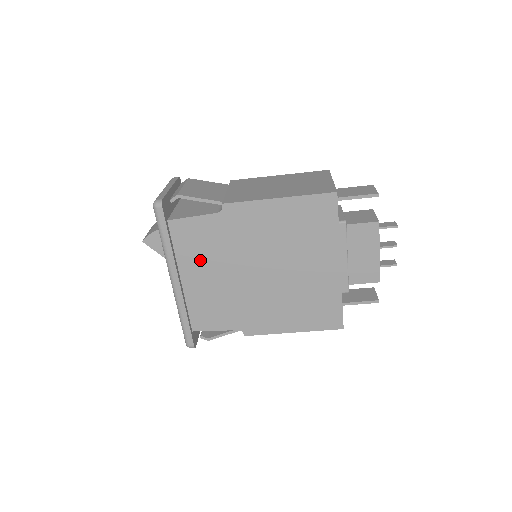
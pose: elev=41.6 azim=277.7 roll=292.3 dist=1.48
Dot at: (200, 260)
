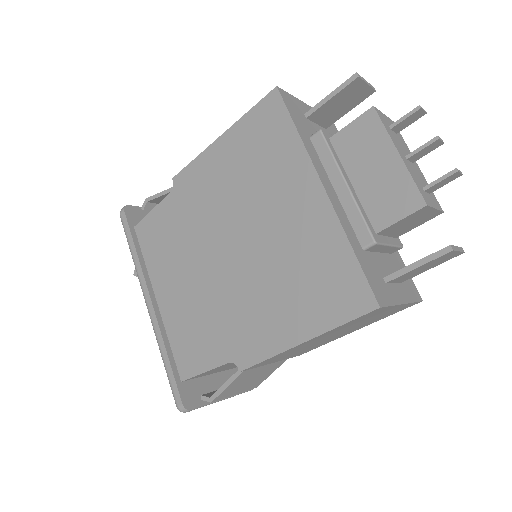
Dot at: (168, 263)
